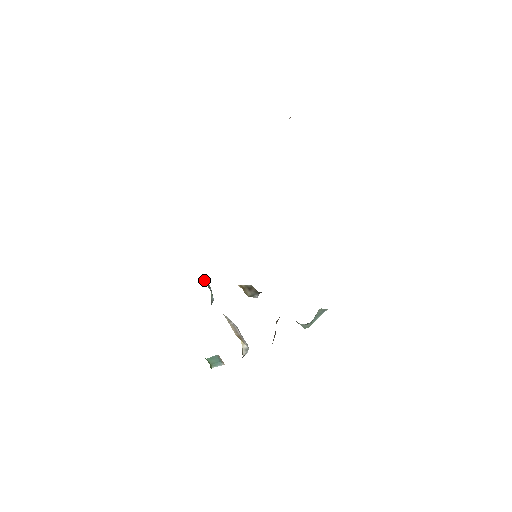
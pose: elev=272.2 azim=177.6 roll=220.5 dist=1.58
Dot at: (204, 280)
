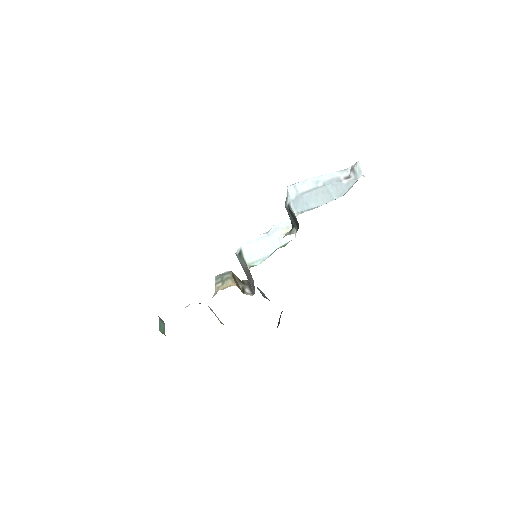
Dot at: occluded
